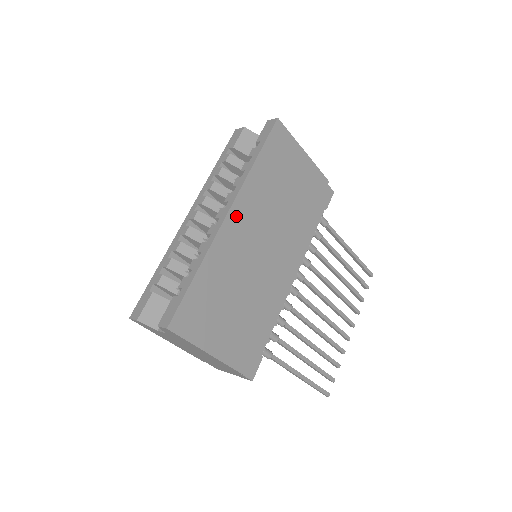
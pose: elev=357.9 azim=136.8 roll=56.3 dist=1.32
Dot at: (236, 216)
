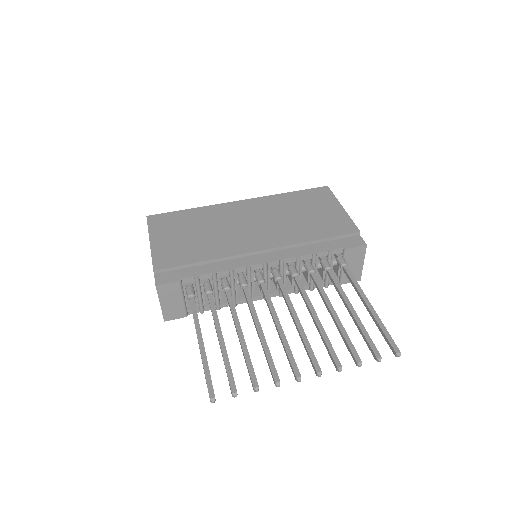
Dot at: (245, 204)
